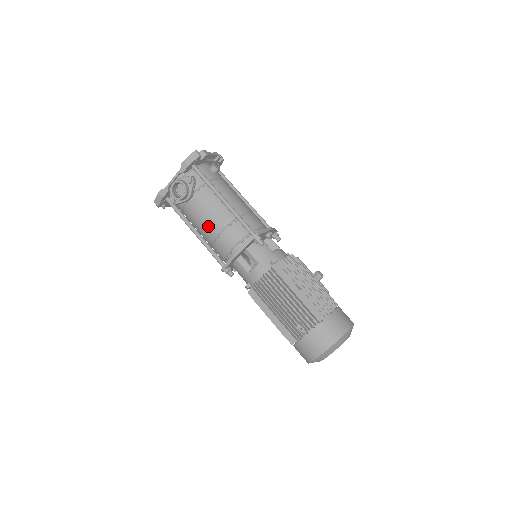
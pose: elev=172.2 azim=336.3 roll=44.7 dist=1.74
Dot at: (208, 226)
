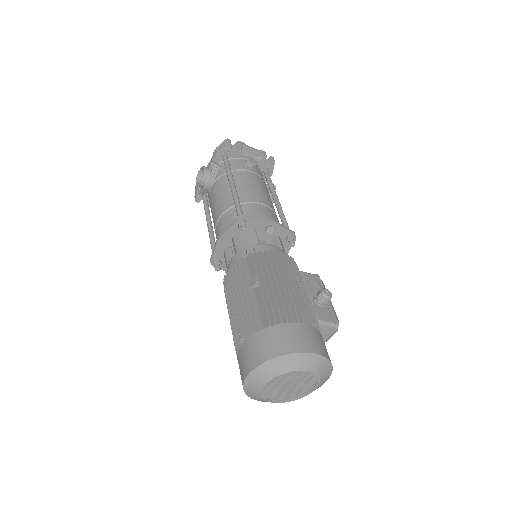
Dot at: (214, 213)
